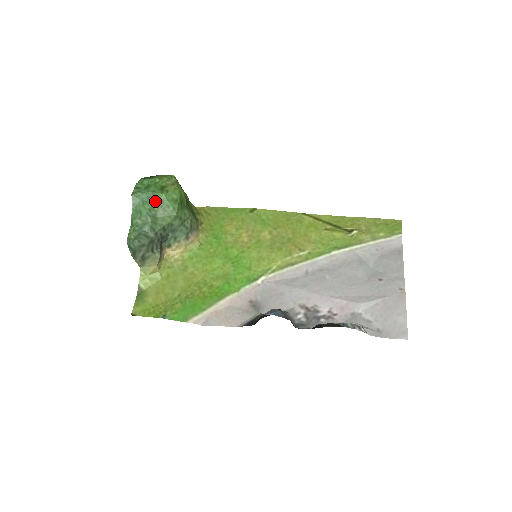
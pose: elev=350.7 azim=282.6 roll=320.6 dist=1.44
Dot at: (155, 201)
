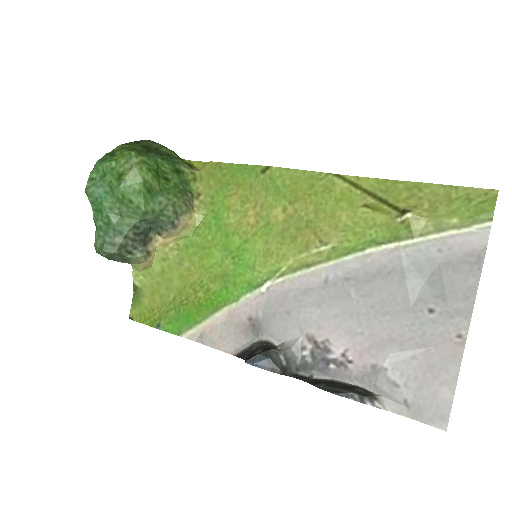
Dot at: (114, 196)
